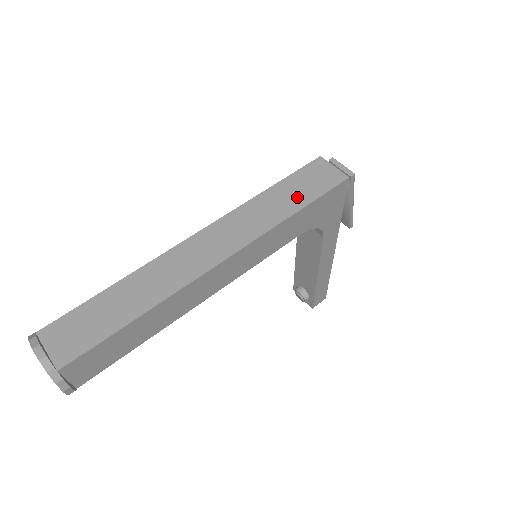
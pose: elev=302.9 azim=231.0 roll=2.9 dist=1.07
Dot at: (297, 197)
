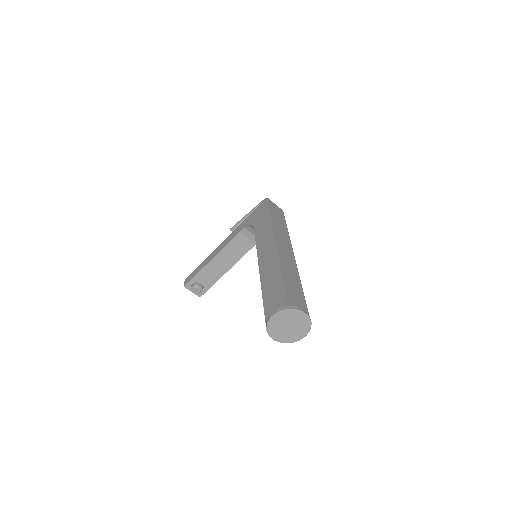
Dot at: (281, 220)
